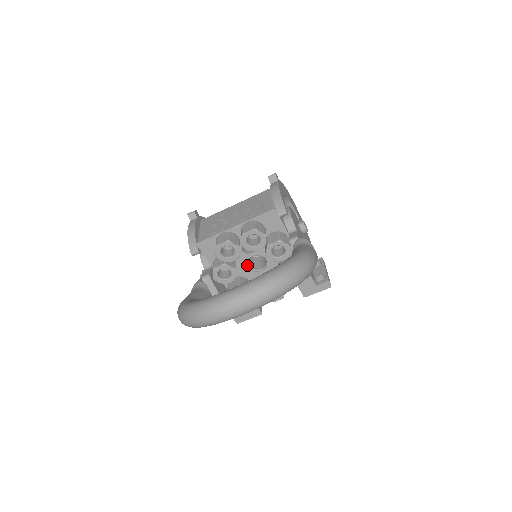
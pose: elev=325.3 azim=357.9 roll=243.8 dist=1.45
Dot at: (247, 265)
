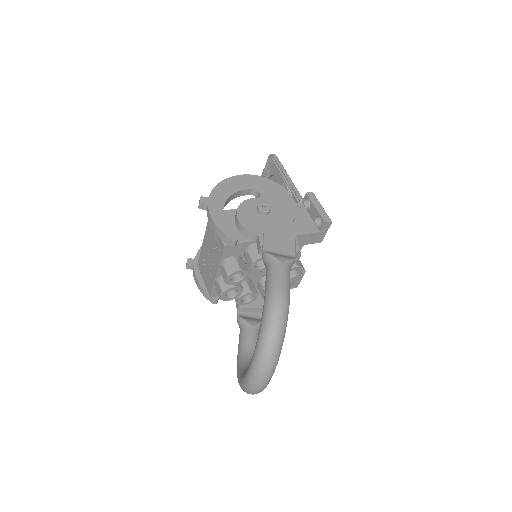
Dot at: occluded
